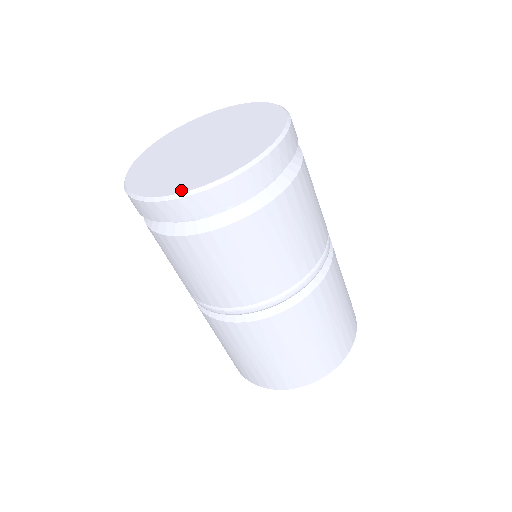
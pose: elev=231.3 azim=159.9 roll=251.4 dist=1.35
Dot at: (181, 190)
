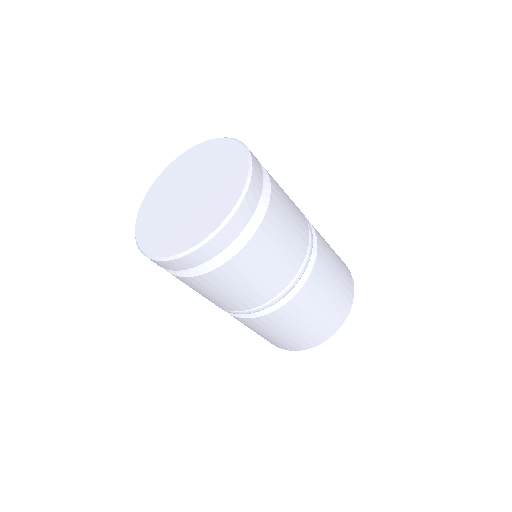
Dot at: (227, 212)
